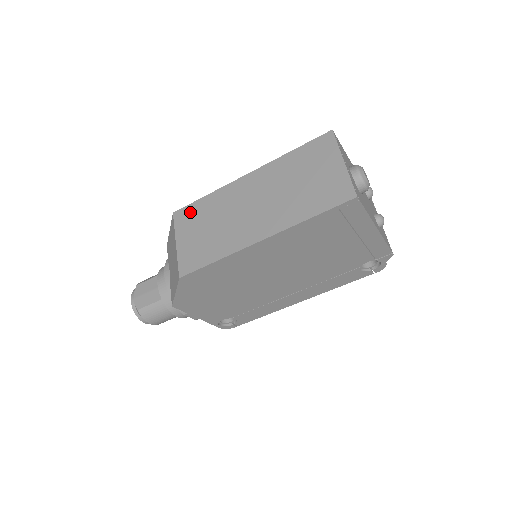
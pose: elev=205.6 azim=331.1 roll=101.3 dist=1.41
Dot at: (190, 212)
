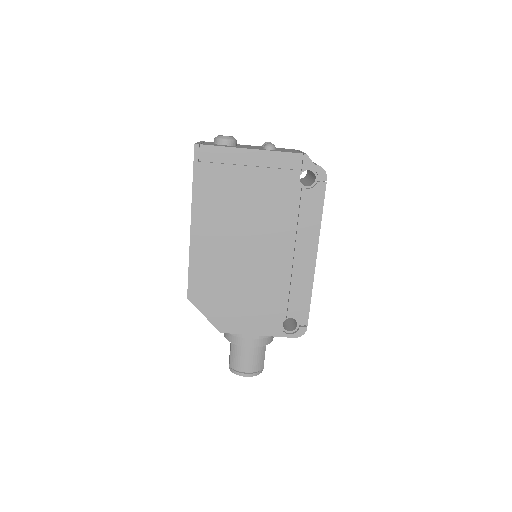
Dot at: occluded
